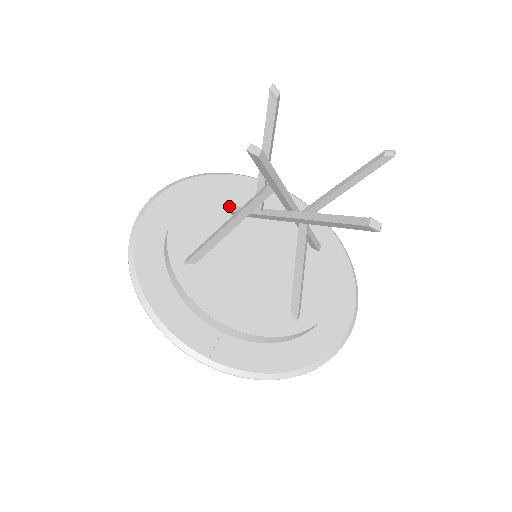
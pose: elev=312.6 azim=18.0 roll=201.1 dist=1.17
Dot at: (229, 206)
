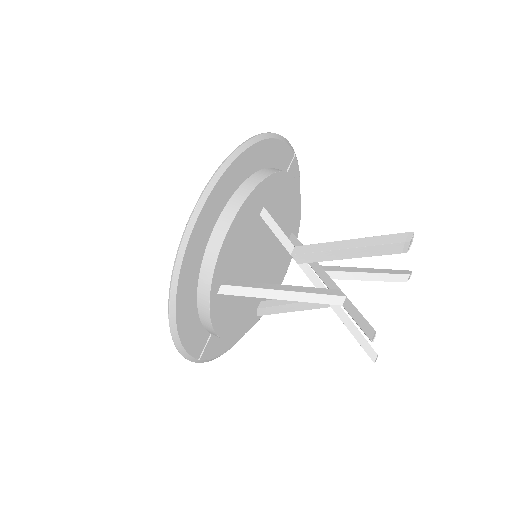
Dot at: (264, 209)
